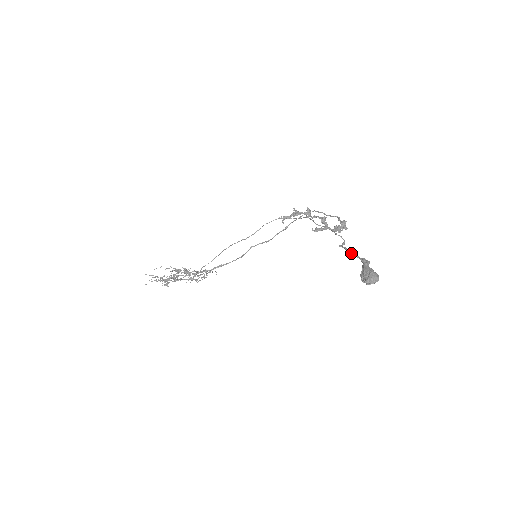
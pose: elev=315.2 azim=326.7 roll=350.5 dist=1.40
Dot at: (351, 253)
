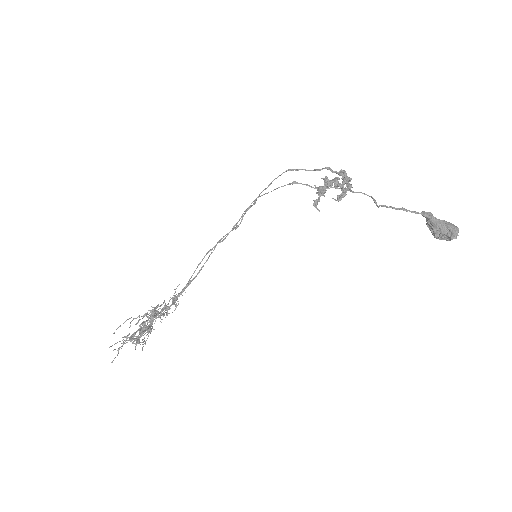
Dot at: (406, 211)
